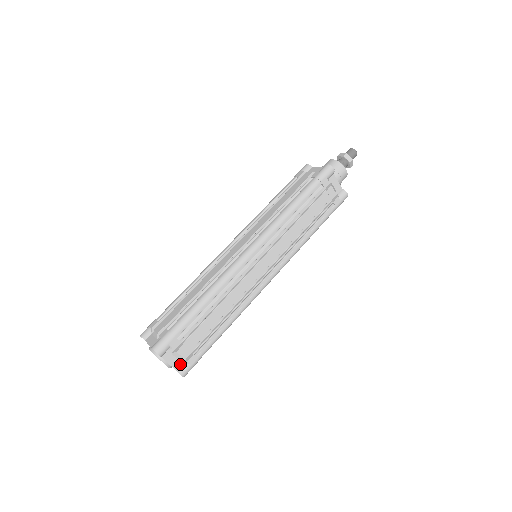
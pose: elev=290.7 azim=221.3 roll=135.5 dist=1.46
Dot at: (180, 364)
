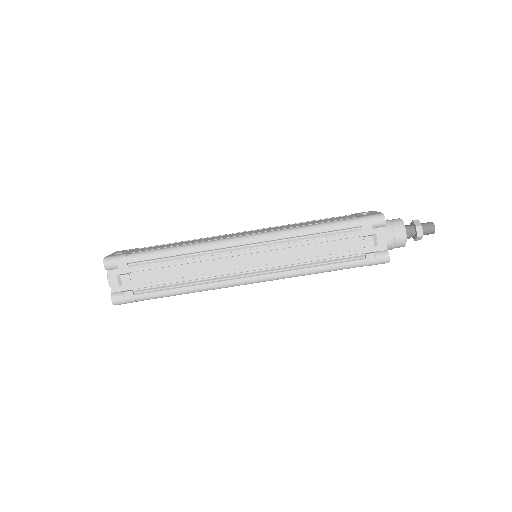
Dot at: occluded
